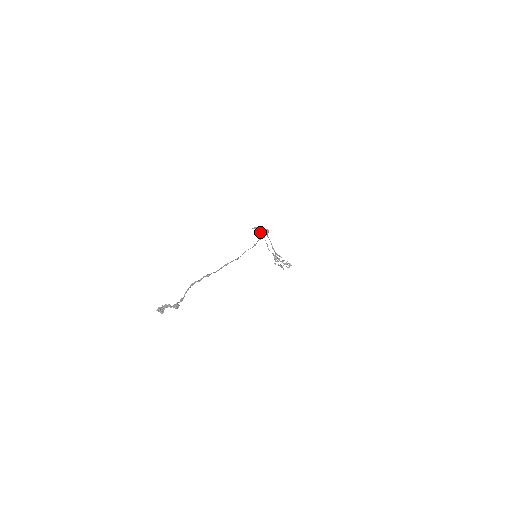
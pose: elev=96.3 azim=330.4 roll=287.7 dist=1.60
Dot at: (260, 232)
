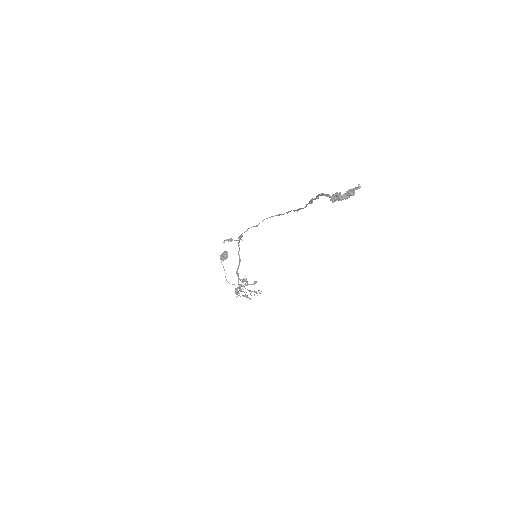
Dot at: (240, 238)
